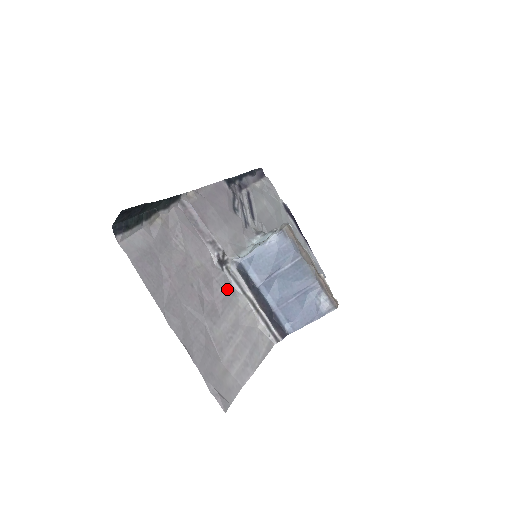
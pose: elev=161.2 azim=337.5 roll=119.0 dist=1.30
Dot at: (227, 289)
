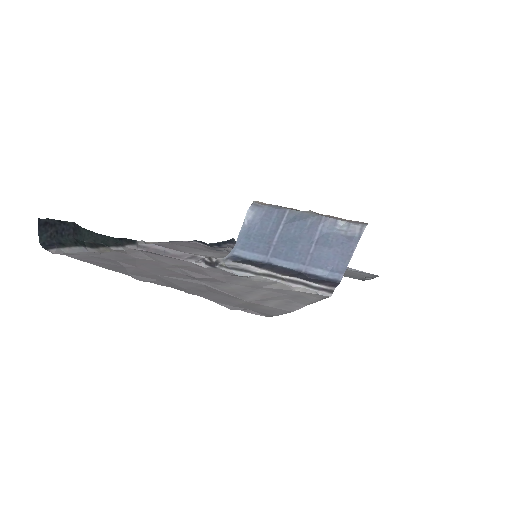
Dot at: (229, 275)
